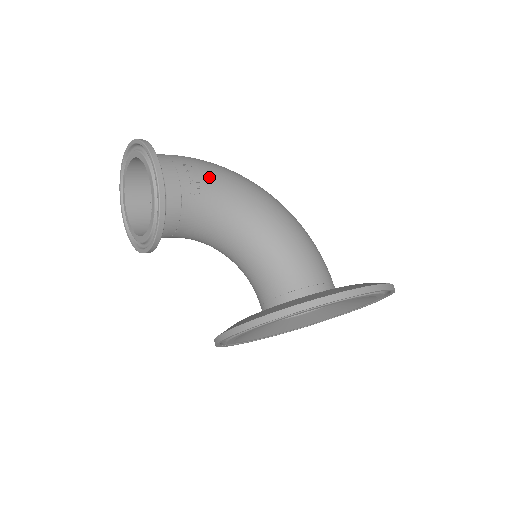
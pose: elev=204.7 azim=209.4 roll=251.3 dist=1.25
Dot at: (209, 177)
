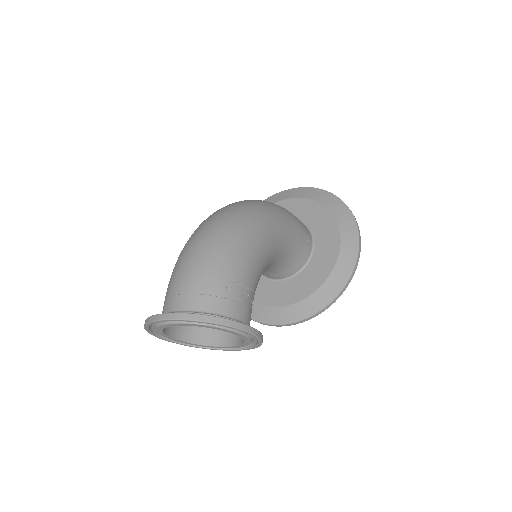
Dot at: (250, 274)
